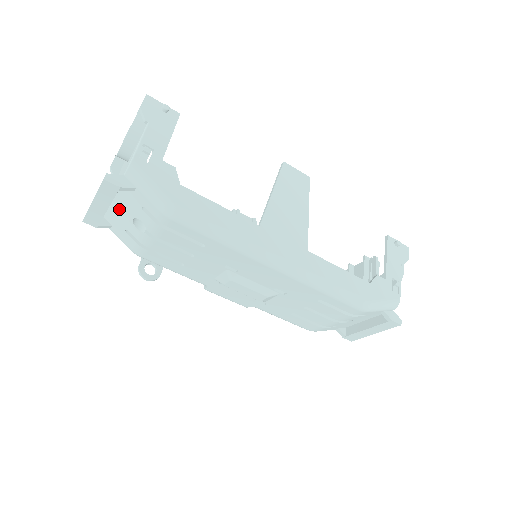
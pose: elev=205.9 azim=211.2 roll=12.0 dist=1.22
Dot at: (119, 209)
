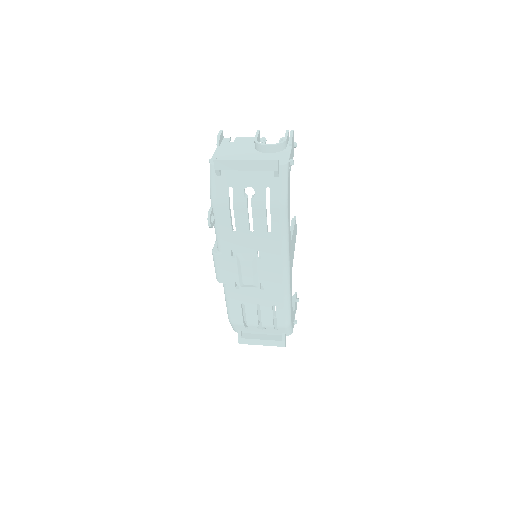
Dot at: (245, 174)
